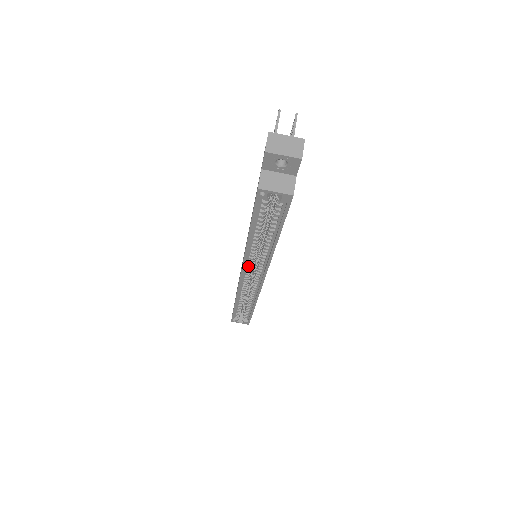
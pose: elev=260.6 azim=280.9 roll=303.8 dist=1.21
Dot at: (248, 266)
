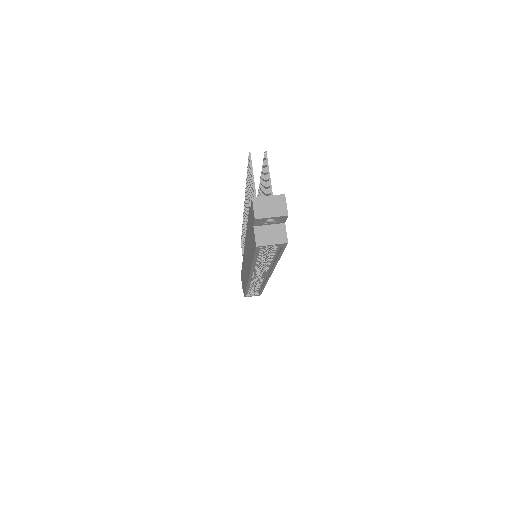
Dot at: (254, 273)
